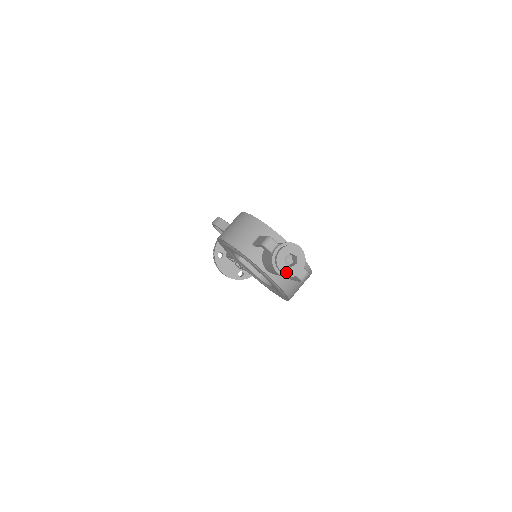
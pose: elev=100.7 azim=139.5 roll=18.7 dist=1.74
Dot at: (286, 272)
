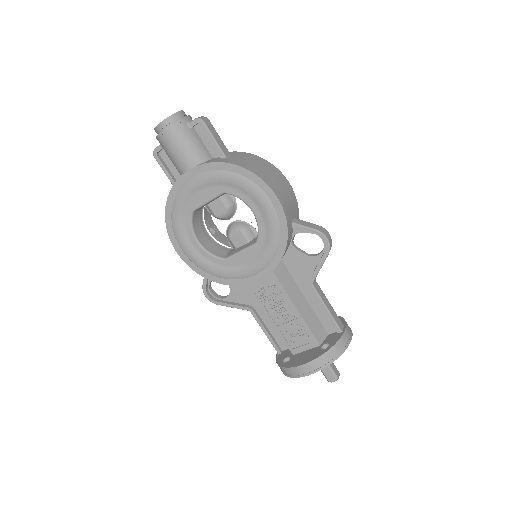
Dot at: (165, 120)
